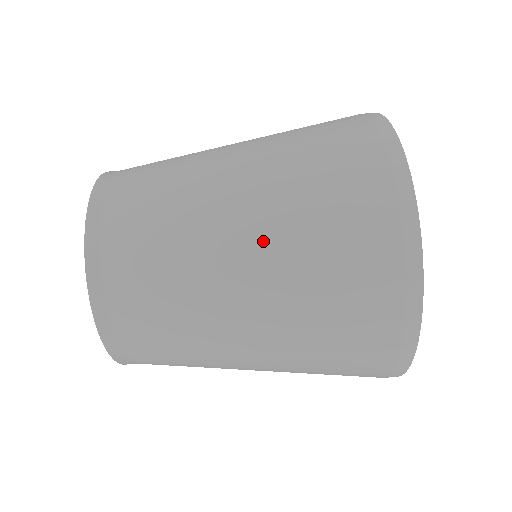
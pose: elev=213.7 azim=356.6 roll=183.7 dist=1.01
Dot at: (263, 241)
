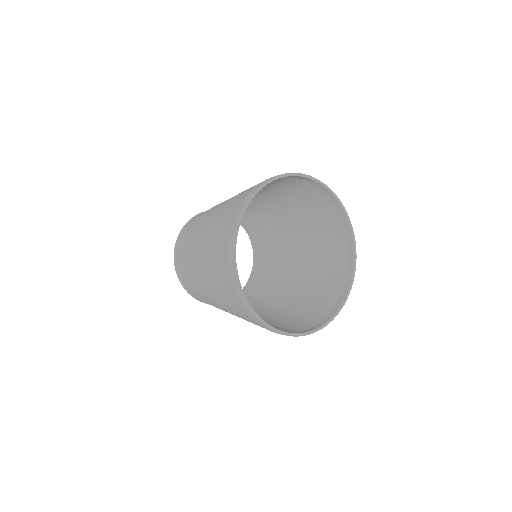
Dot at: (211, 291)
